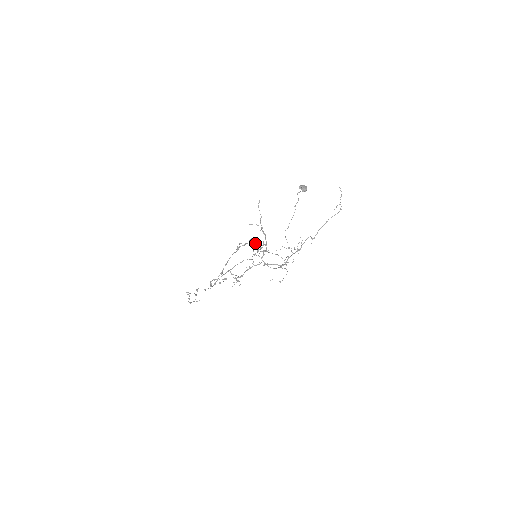
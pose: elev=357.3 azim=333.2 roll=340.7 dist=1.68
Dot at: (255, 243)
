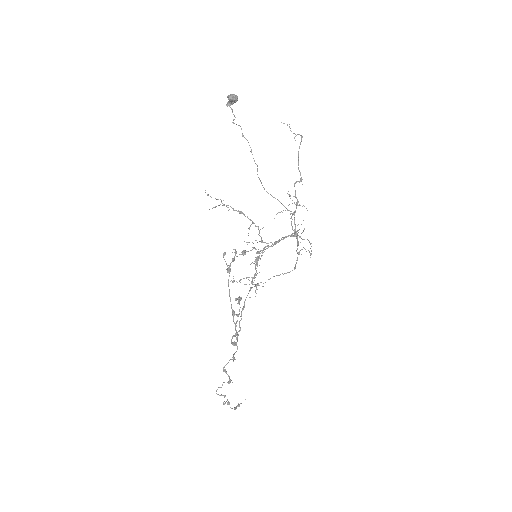
Dot at: (244, 253)
